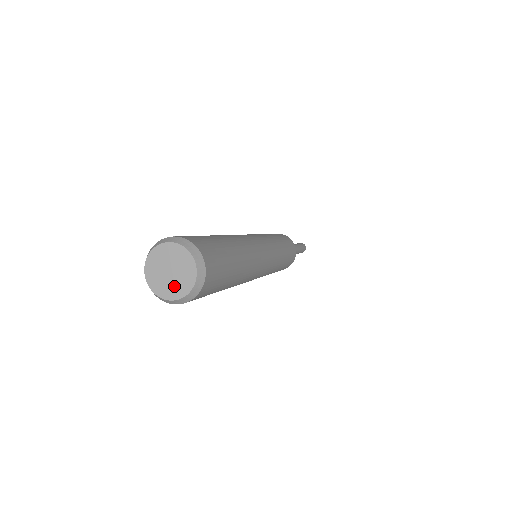
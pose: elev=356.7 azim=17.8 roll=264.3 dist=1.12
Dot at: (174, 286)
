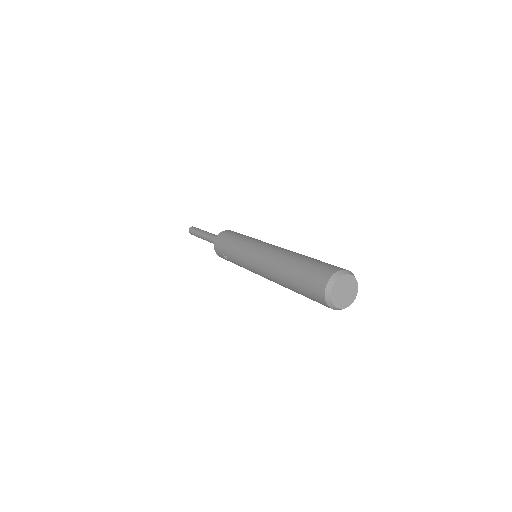
Dot at: (348, 298)
